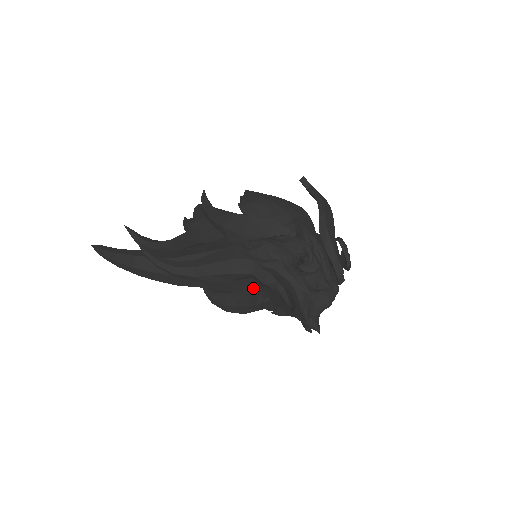
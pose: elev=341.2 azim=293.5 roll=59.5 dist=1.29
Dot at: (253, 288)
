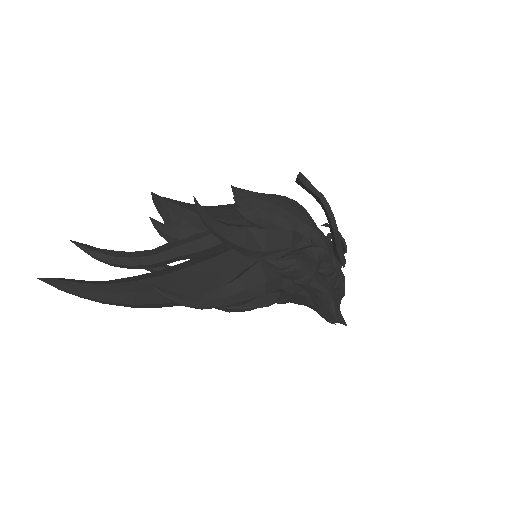
Dot at: occluded
